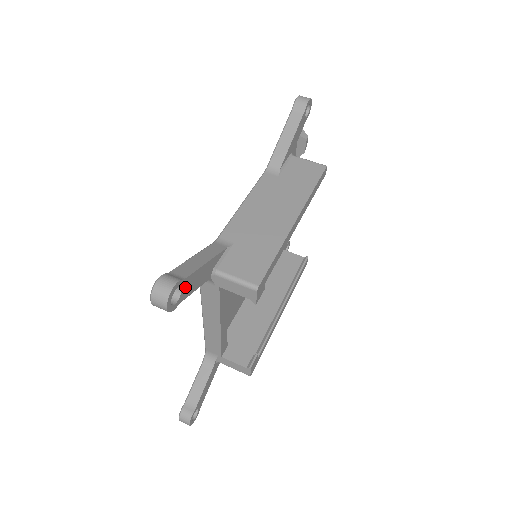
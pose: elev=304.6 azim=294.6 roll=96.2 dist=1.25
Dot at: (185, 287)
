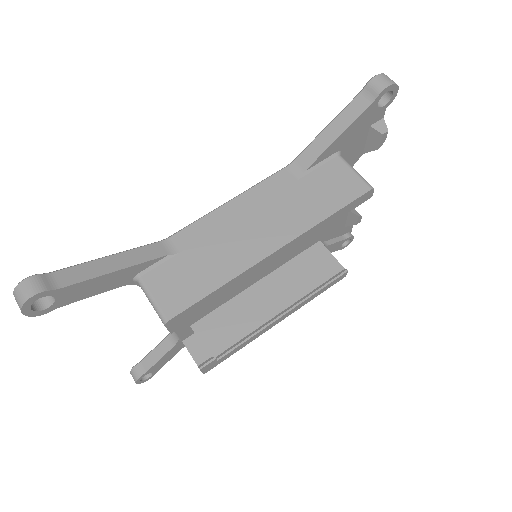
Dot at: (64, 295)
